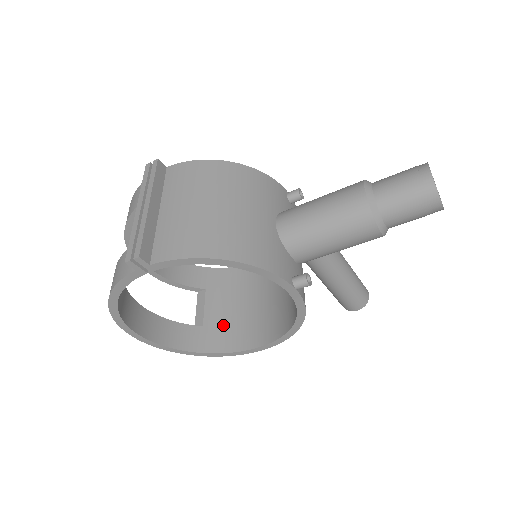
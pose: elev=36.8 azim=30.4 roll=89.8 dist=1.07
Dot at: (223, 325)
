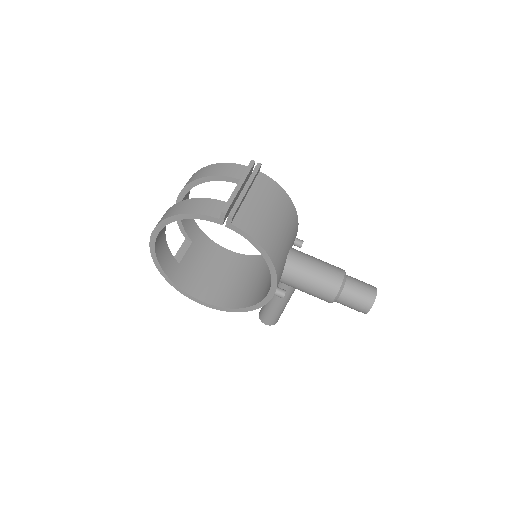
Dot at: (190, 272)
